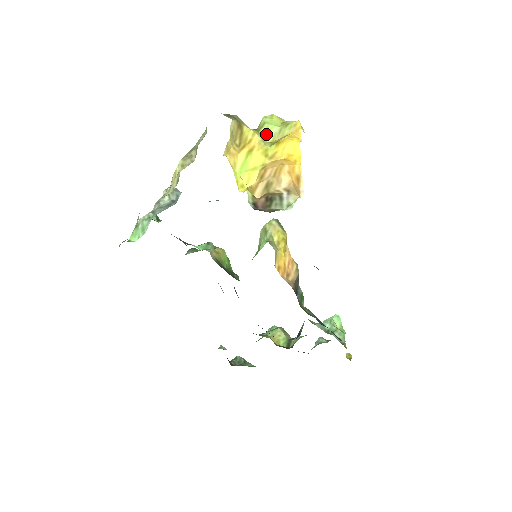
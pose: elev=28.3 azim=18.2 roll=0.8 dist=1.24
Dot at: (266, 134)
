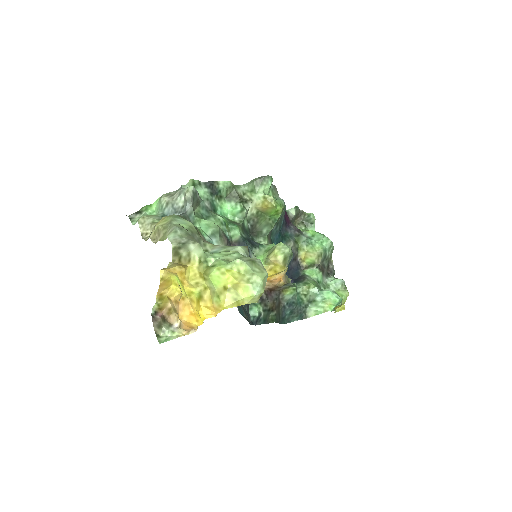
Dot at: (206, 280)
